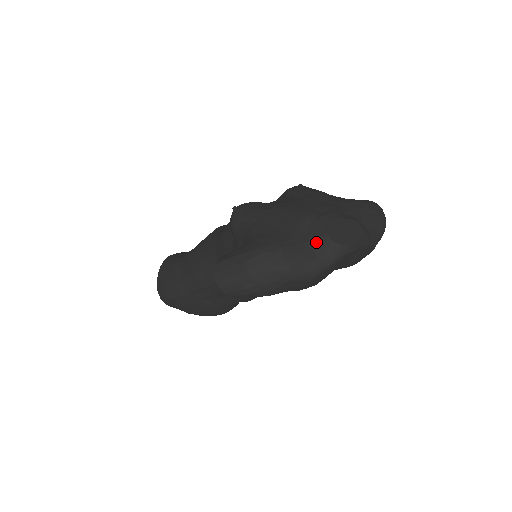
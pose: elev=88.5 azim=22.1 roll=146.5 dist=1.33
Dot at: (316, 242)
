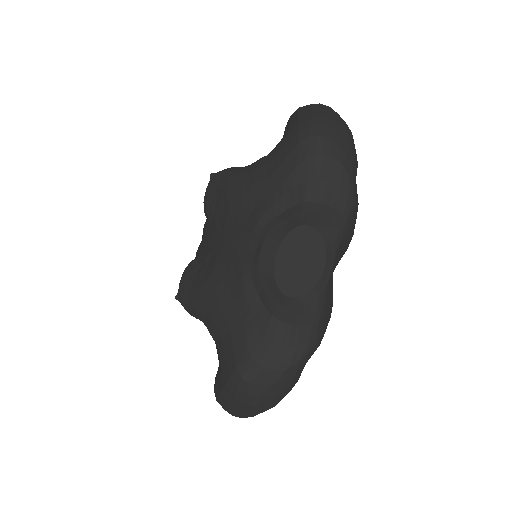
Dot at: (279, 311)
